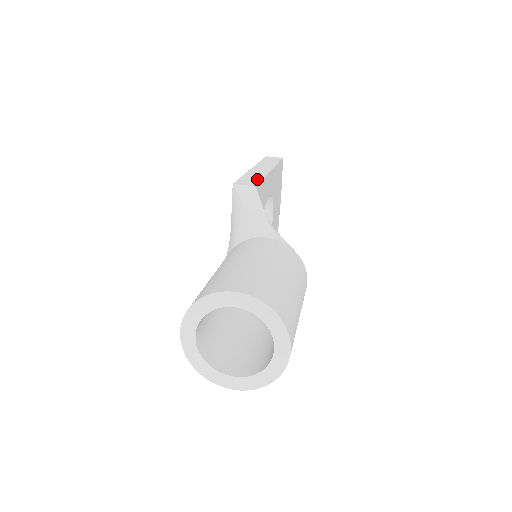
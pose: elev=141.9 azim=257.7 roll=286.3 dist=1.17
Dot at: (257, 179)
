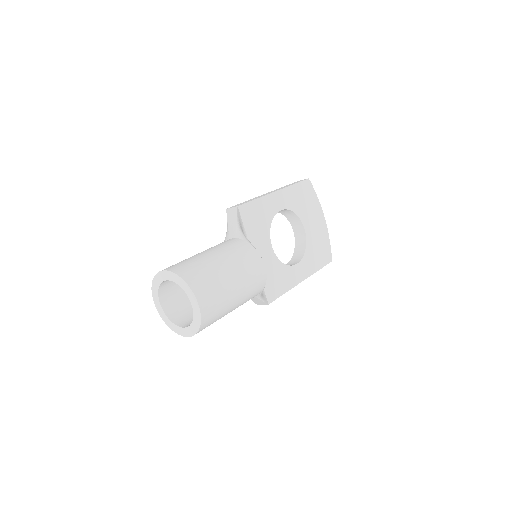
Dot at: (249, 201)
